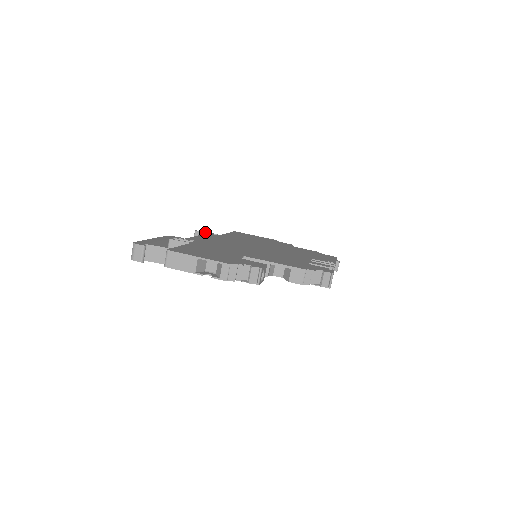
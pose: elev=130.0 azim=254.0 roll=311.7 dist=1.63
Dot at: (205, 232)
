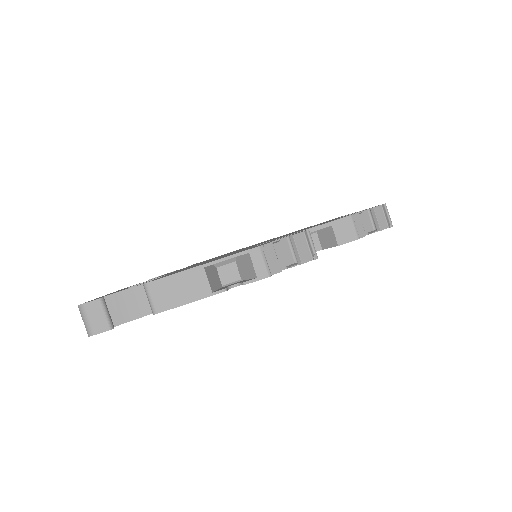
Dot at: occluded
